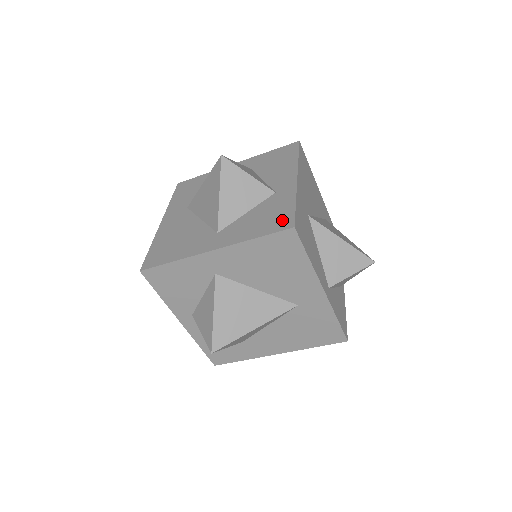
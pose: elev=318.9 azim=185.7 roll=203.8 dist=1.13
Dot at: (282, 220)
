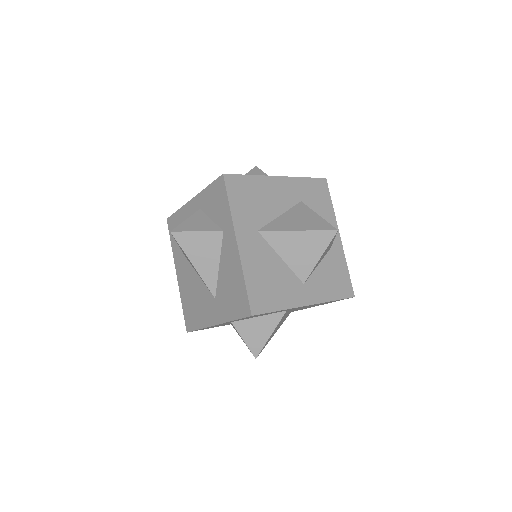
Dot at: (346, 286)
